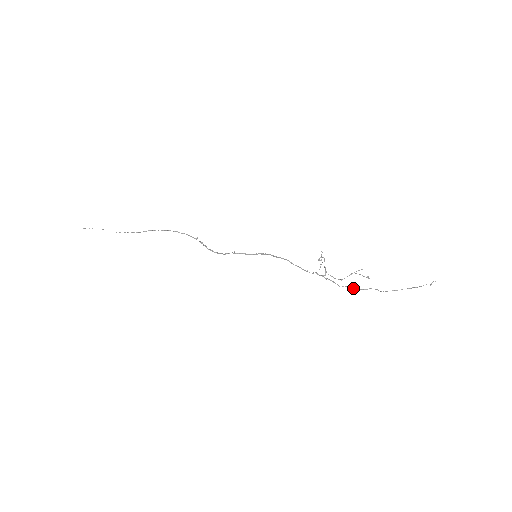
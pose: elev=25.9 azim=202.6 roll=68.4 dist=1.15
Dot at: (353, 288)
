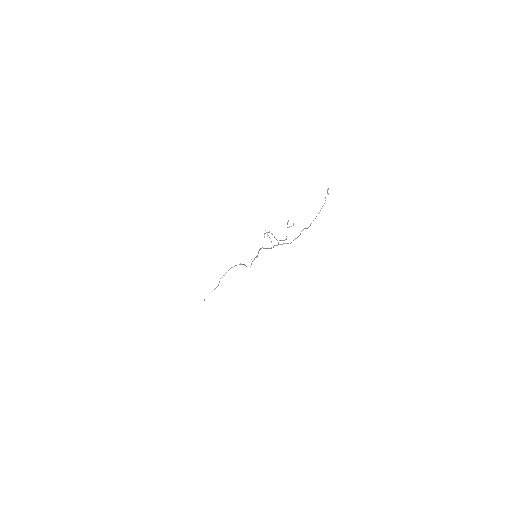
Dot at: occluded
